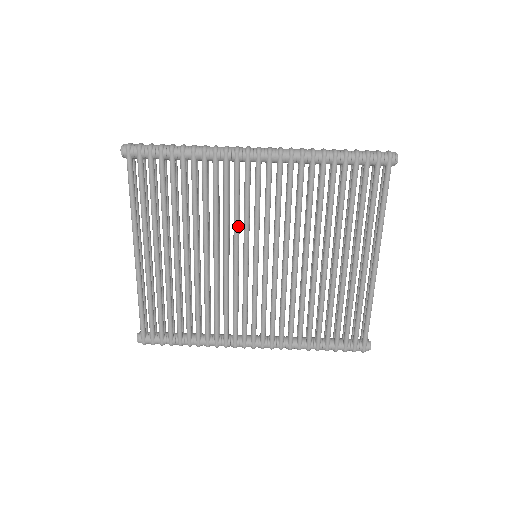
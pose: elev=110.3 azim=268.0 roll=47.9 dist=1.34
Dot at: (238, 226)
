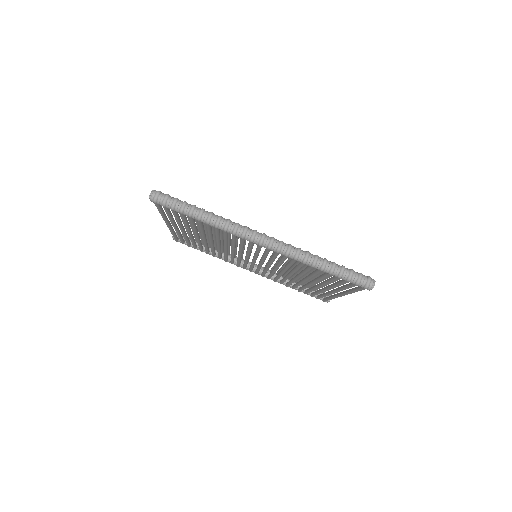
Dot at: (242, 250)
